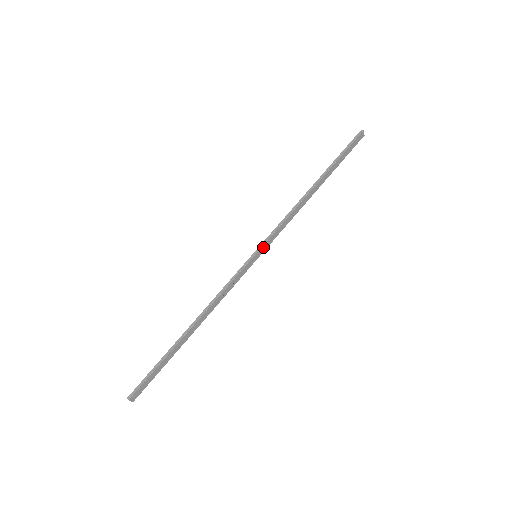
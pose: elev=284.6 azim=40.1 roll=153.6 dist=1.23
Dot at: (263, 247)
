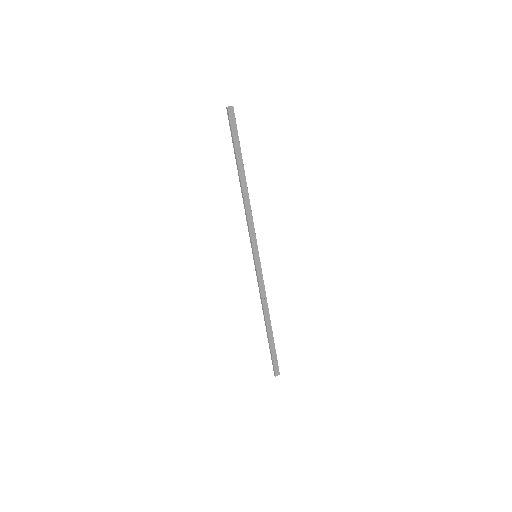
Dot at: (254, 248)
